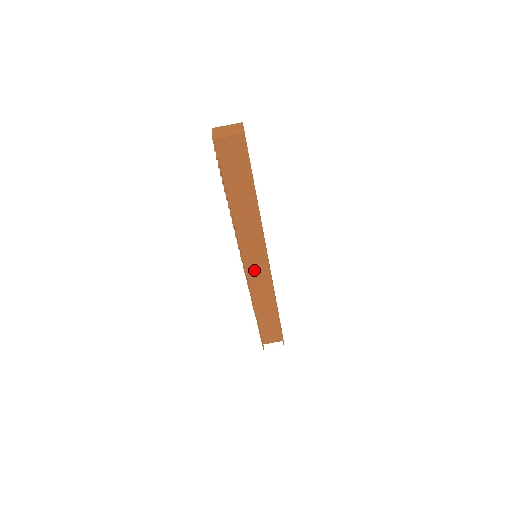
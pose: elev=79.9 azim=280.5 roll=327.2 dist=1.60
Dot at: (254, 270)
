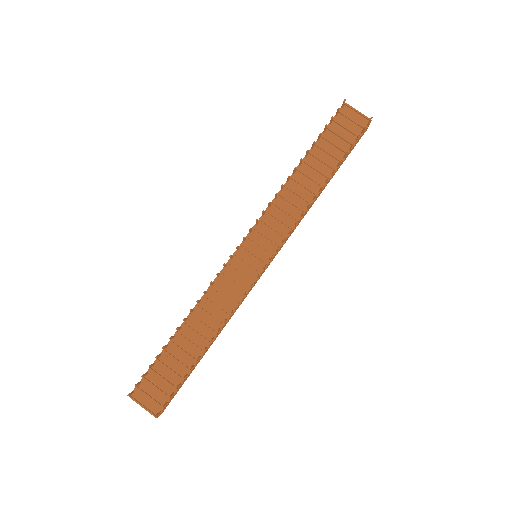
Dot at: (241, 265)
